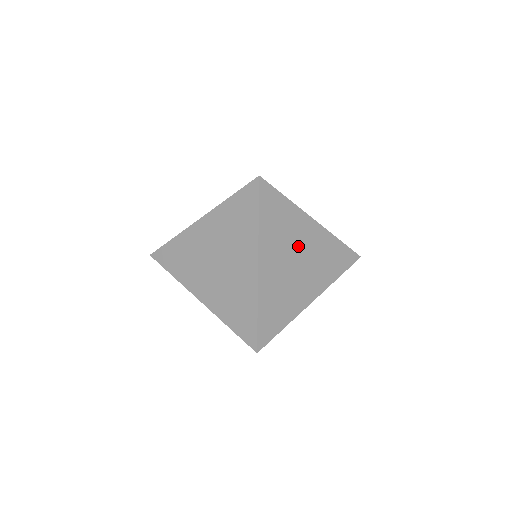
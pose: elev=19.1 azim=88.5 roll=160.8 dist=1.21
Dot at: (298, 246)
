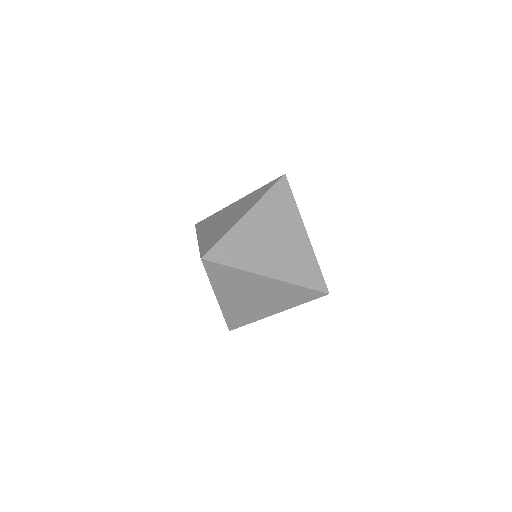
Dot at: occluded
